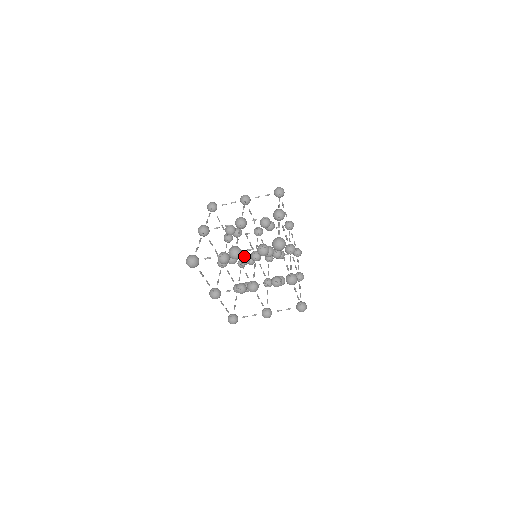
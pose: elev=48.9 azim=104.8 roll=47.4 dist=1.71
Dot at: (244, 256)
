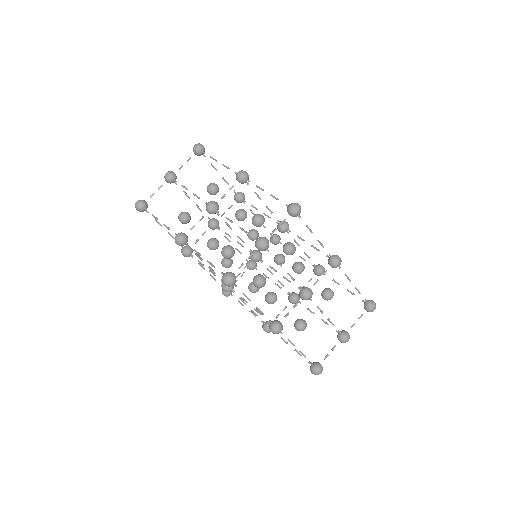
Dot at: occluded
